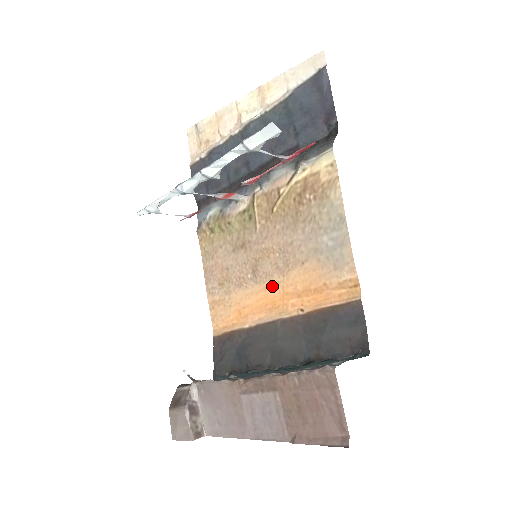
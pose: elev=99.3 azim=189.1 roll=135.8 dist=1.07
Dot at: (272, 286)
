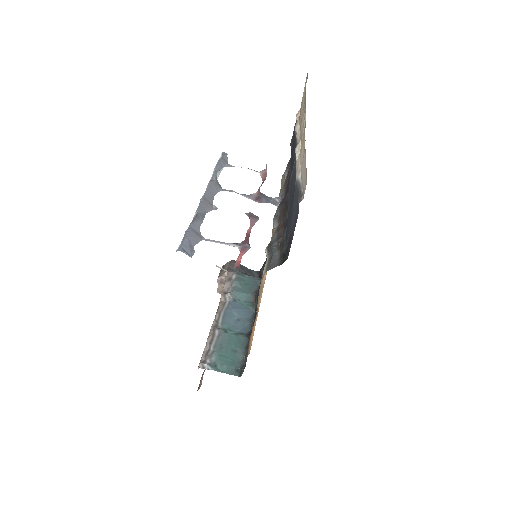
Dot at: occluded
